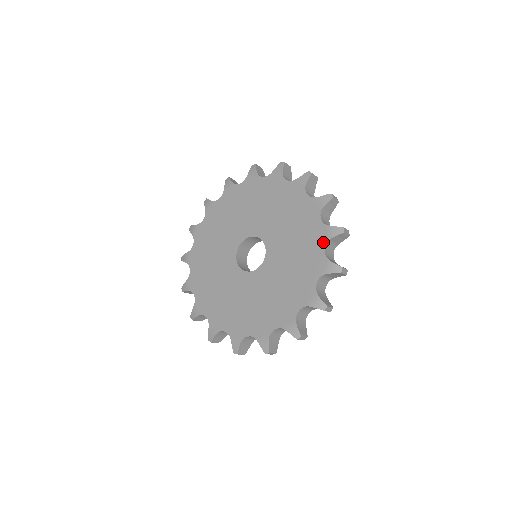
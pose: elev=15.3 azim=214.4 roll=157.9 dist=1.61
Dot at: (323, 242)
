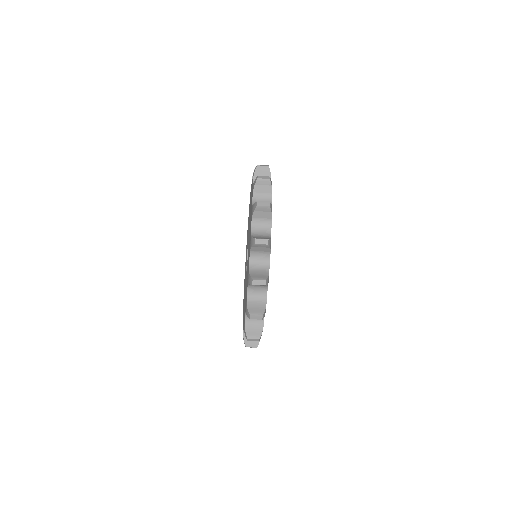
Dot at: (251, 222)
